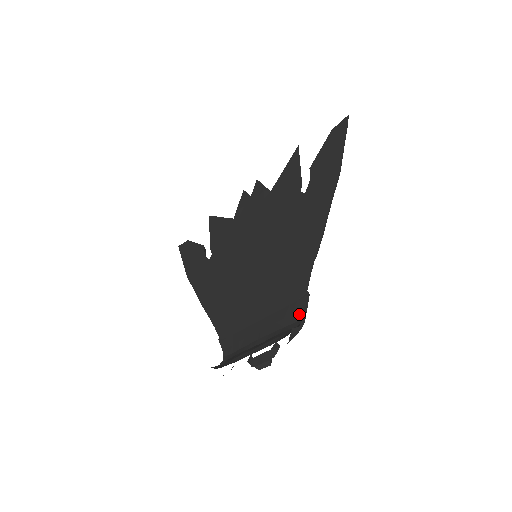
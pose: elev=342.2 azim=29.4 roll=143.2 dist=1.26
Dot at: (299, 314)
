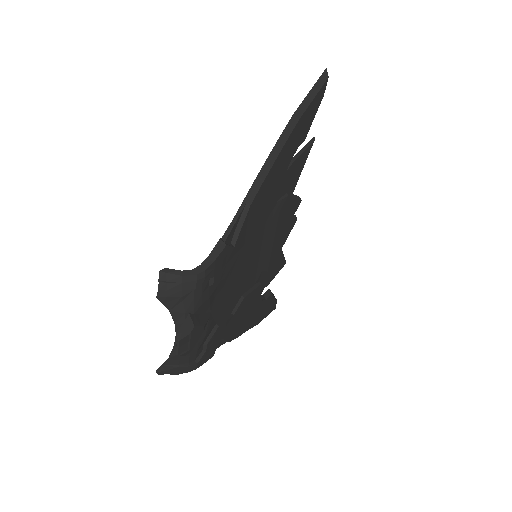
Dot at: (204, 266)
